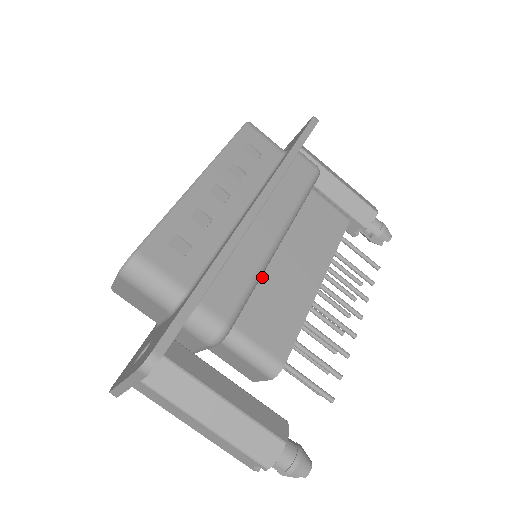
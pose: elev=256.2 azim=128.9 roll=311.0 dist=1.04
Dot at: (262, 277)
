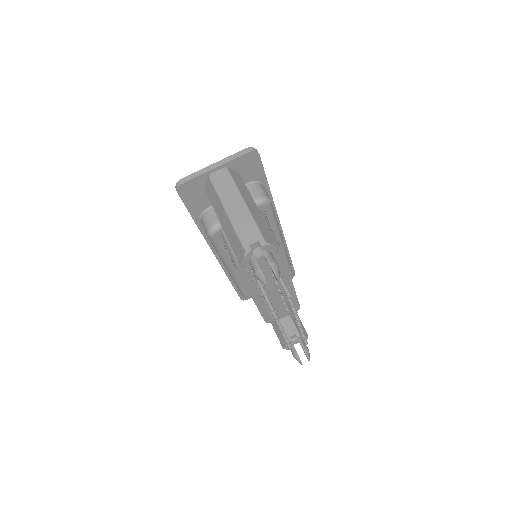
Dot at: occluded
